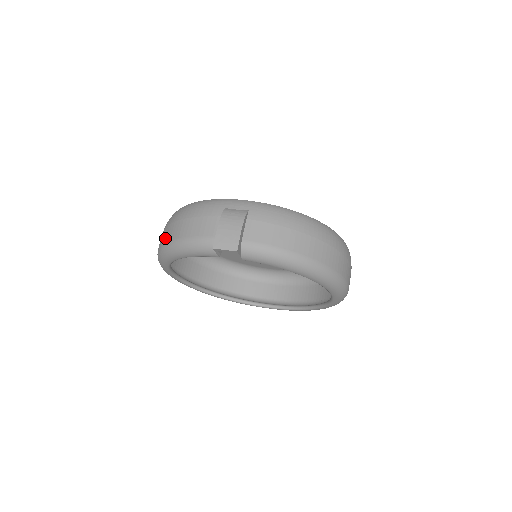
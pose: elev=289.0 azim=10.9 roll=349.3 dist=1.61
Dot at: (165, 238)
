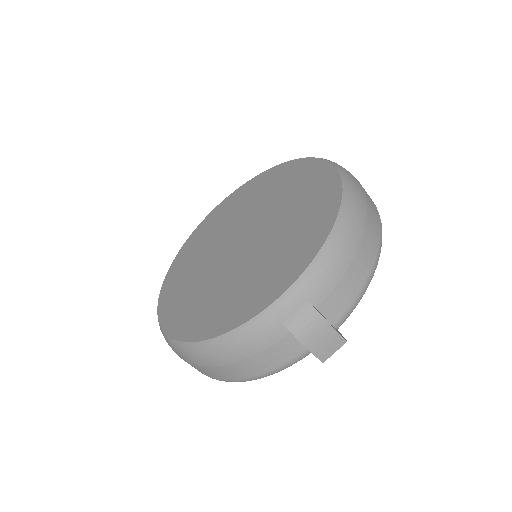
Dot at: (223, 378)
